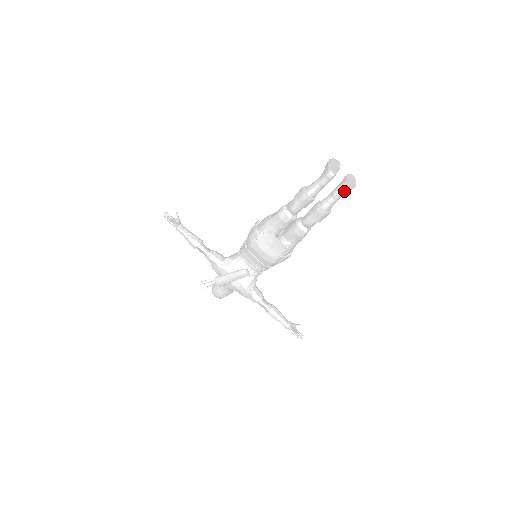
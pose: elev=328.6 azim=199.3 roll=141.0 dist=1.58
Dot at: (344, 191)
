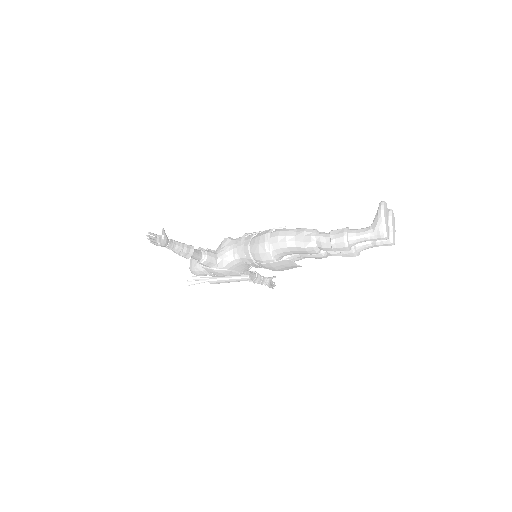
Dot at: occluded
